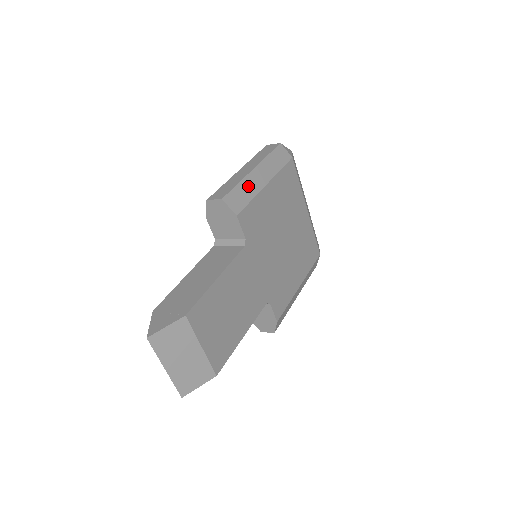
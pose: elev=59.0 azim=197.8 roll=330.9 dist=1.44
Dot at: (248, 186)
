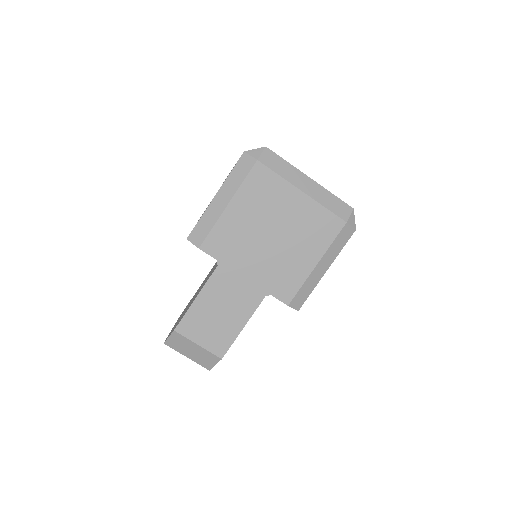
Dot at: (209, 216)
